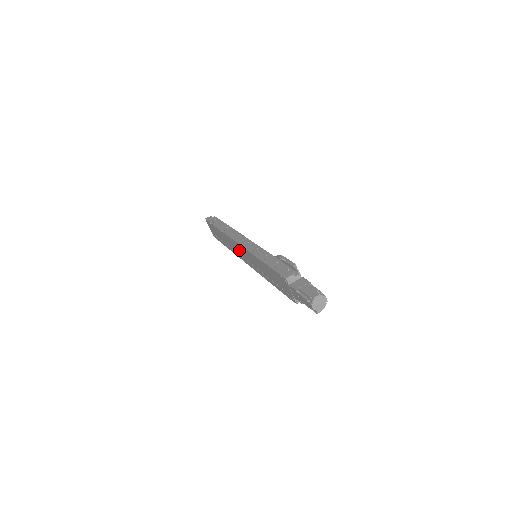
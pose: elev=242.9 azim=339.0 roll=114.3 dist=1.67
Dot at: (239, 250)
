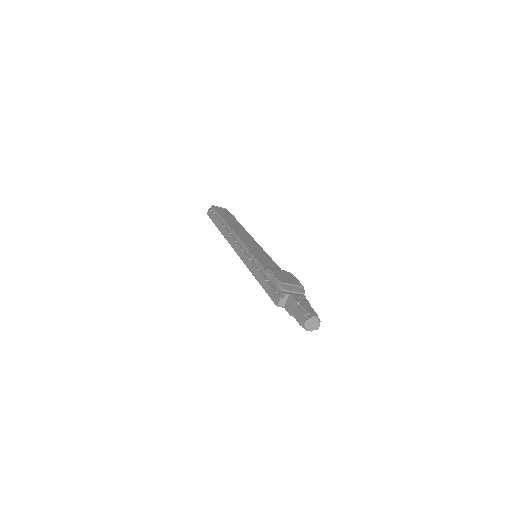
Dot at: occluded
